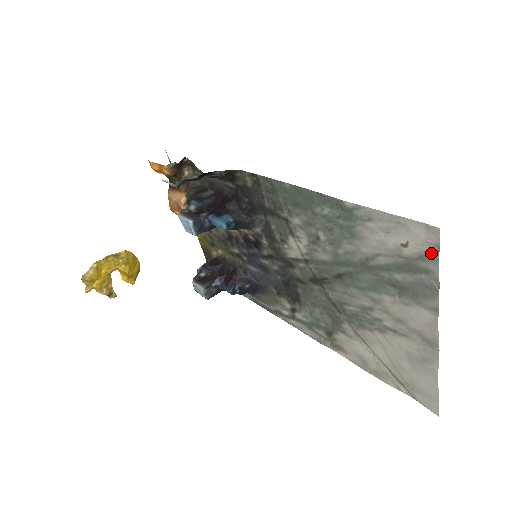
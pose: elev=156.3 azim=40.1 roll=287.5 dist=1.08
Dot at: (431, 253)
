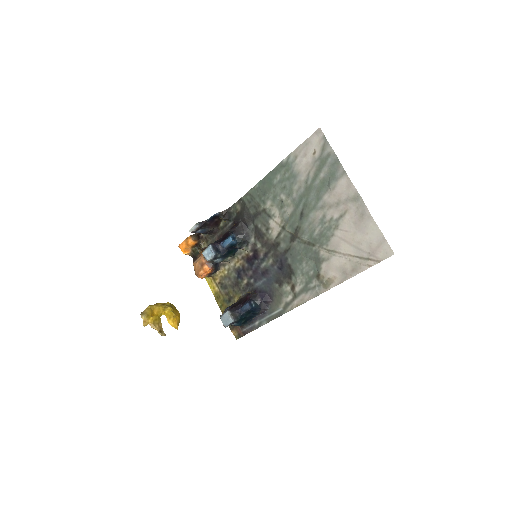
Dot at: (324, 143)
